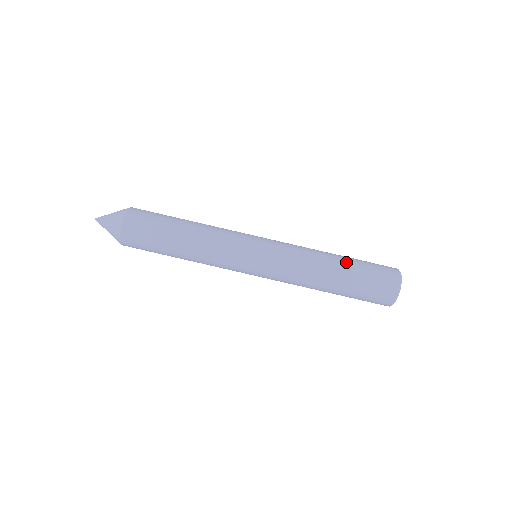
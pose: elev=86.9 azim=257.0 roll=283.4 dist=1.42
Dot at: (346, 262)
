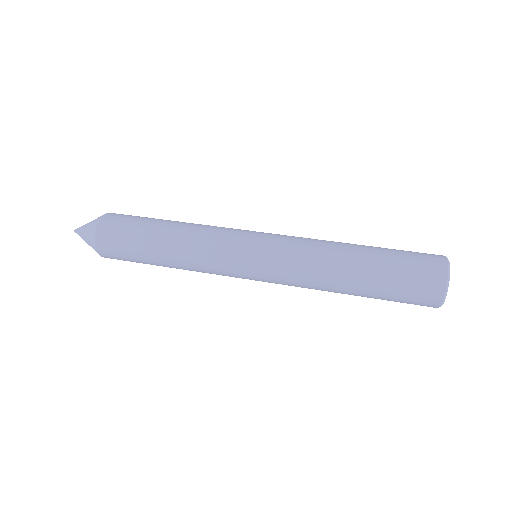
Dot at: (369, 247)
